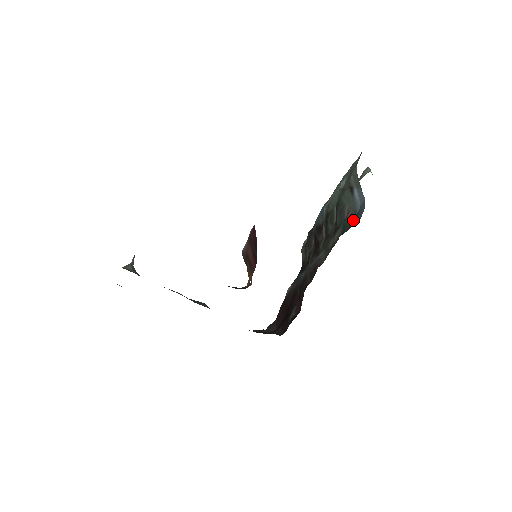
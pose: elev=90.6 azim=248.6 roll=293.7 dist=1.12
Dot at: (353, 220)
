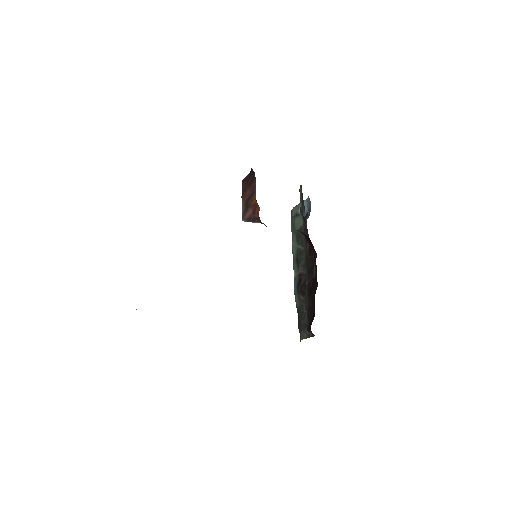
Dot at: (309, 214)
